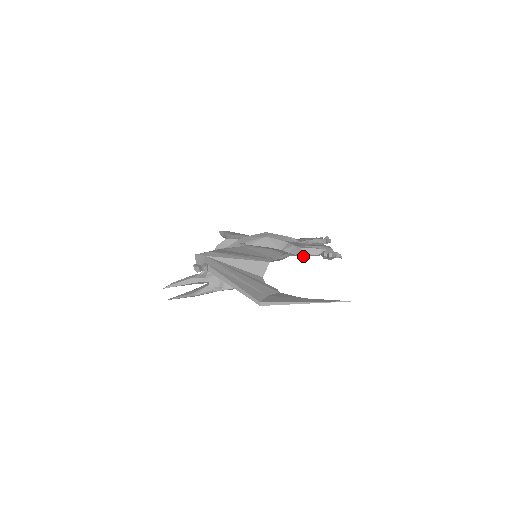
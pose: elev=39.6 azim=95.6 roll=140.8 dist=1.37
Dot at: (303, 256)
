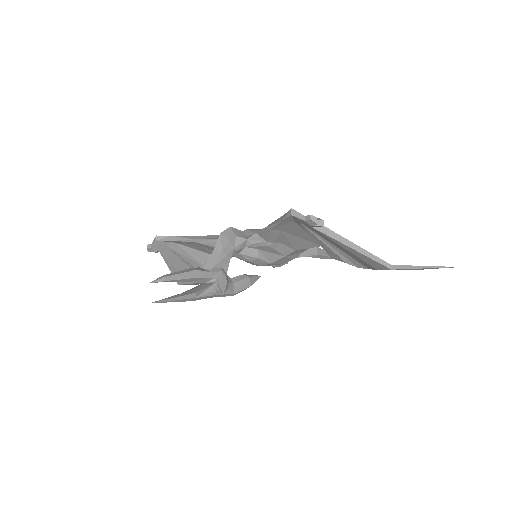
Dot at: (317, 256)
